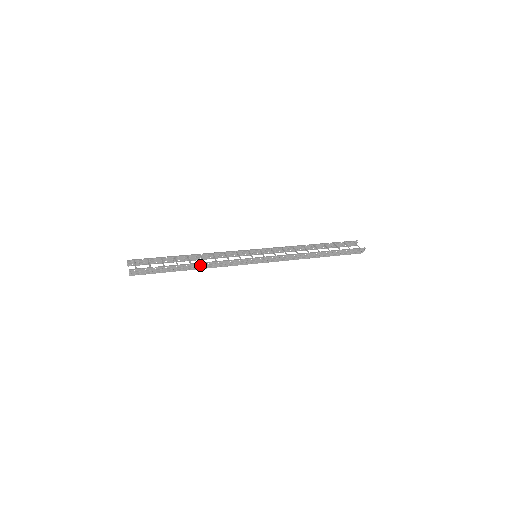
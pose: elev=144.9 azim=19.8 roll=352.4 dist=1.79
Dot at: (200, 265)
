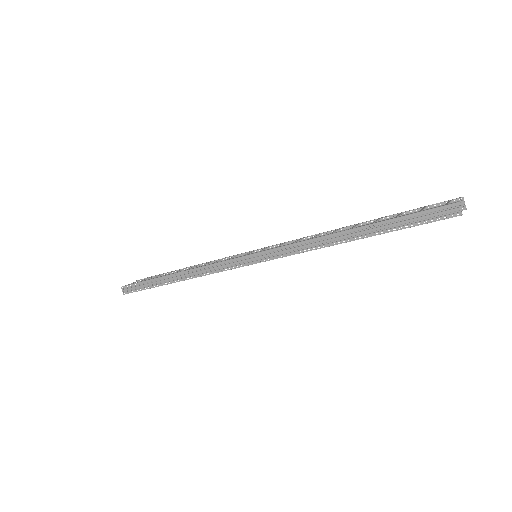
Dot at: (182, 275)
